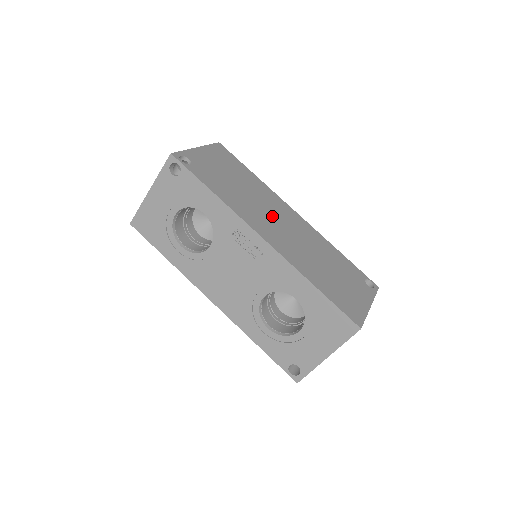
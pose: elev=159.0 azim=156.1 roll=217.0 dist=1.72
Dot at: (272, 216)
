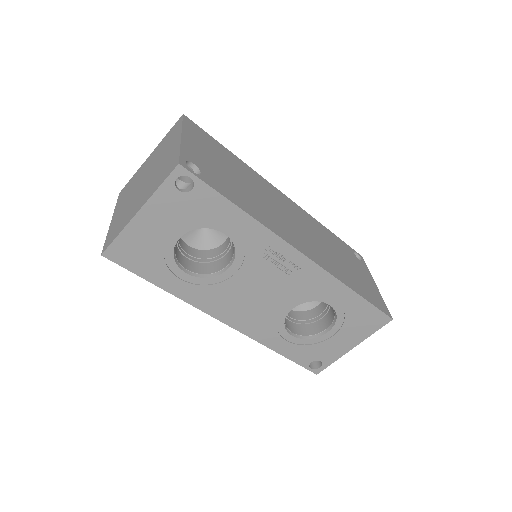
Dot at: (282, 213)
